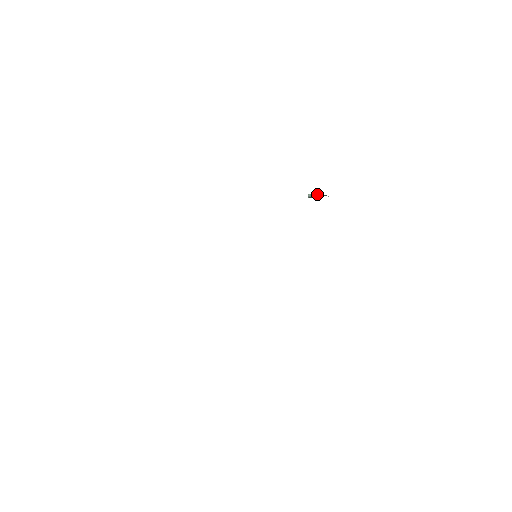
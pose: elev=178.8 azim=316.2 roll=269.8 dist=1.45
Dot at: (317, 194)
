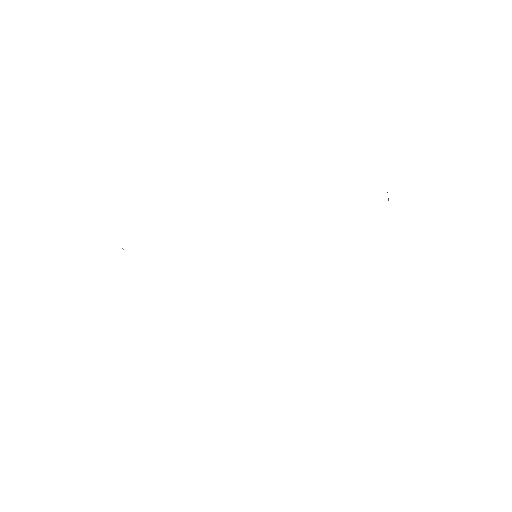
Dot at: occluded
